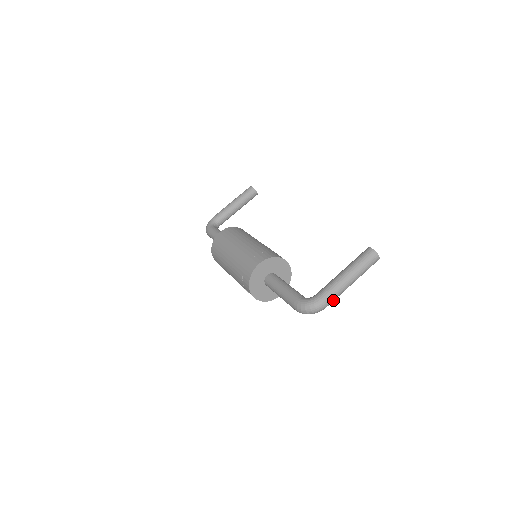
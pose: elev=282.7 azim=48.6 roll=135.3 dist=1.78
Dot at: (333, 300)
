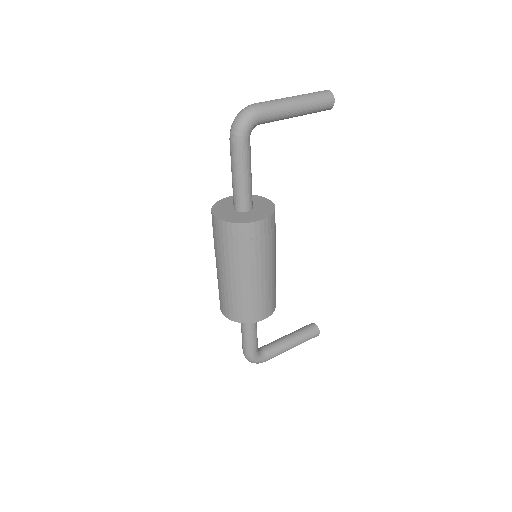
Dot at: (268, 104)
